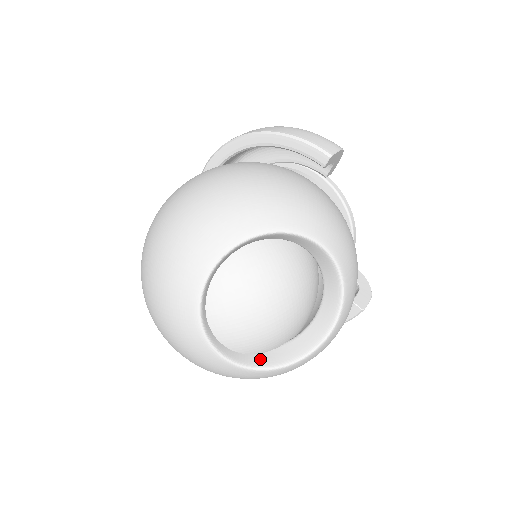
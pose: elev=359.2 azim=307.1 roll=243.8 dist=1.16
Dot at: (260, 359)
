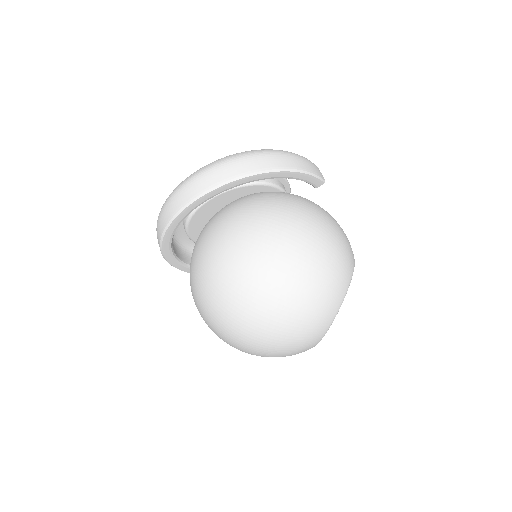
Dot at: occluded
